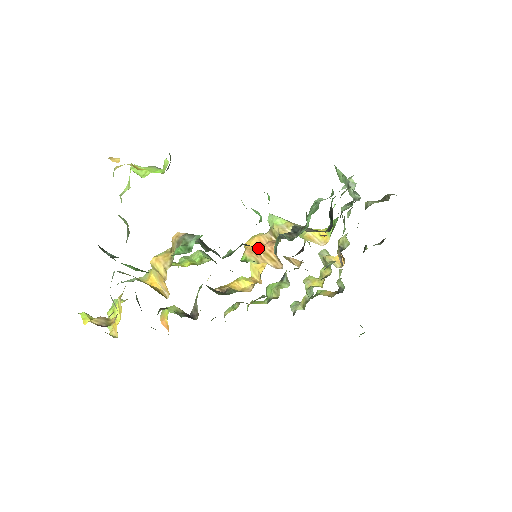
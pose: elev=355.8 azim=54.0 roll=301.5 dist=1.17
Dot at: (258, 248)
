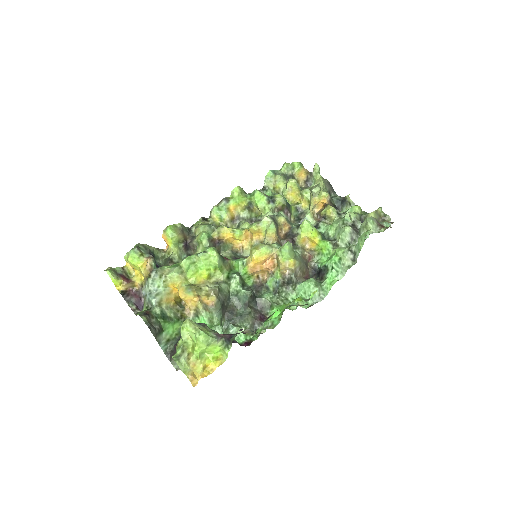
Dot at: (260, 265)
